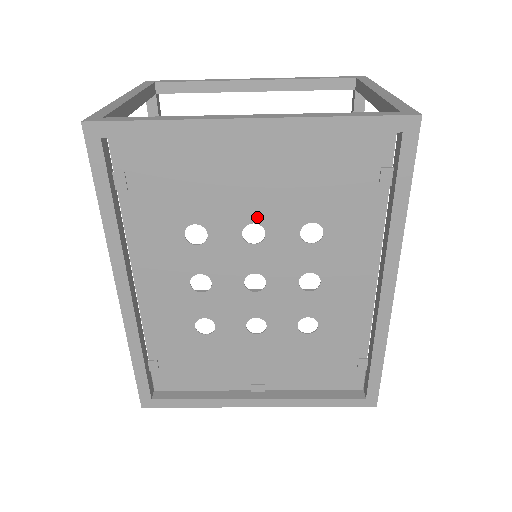
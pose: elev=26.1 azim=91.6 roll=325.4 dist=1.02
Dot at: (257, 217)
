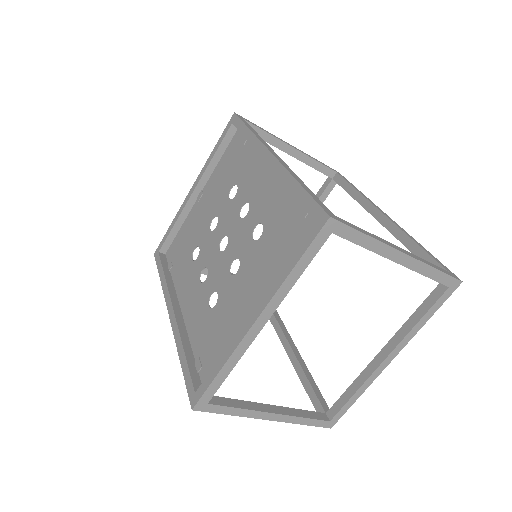
Dot at: (212, 216)
